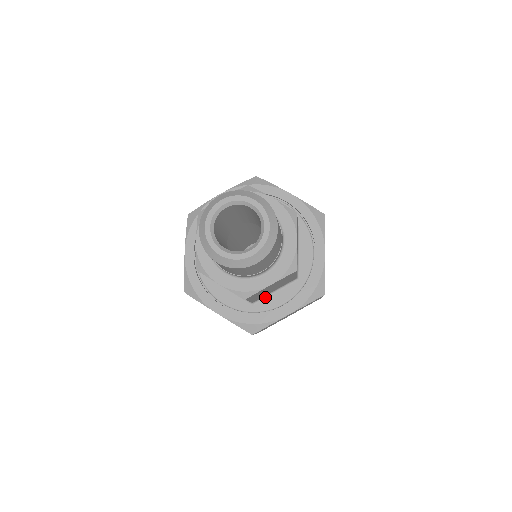
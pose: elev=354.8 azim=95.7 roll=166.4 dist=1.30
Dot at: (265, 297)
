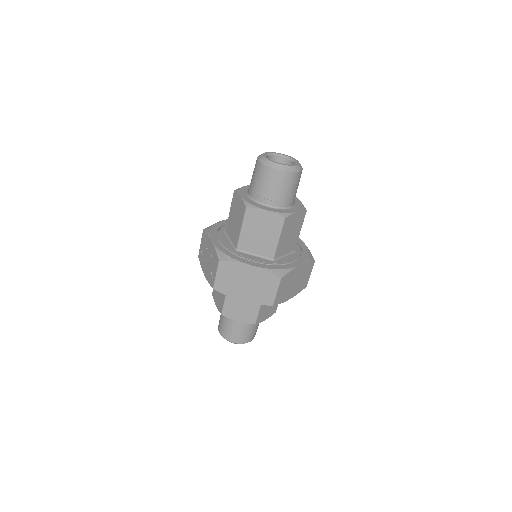
Dot at: (280, 258)
